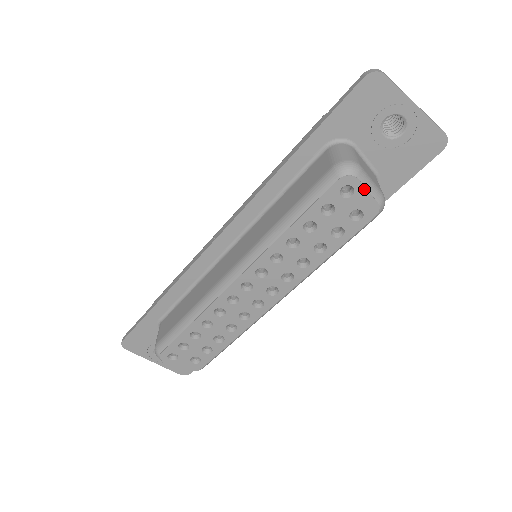
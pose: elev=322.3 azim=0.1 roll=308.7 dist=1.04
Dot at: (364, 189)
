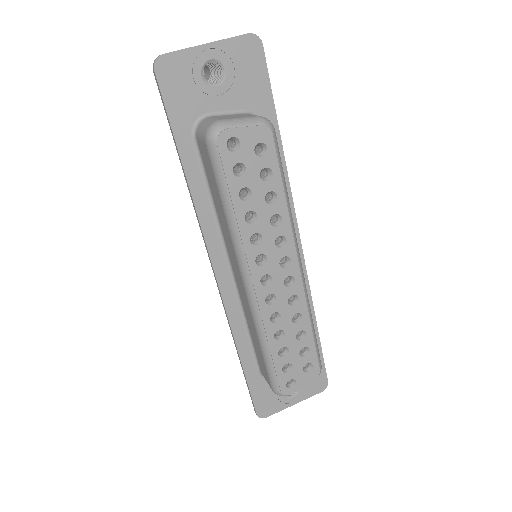
Dot at: (240, 129)
